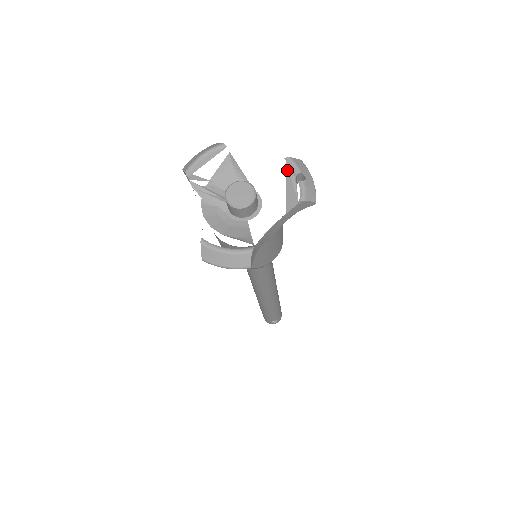
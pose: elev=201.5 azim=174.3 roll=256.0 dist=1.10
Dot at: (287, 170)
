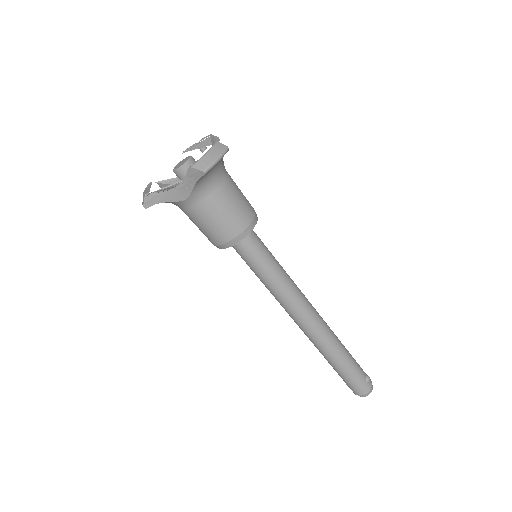
Dot at: (189, 150)
